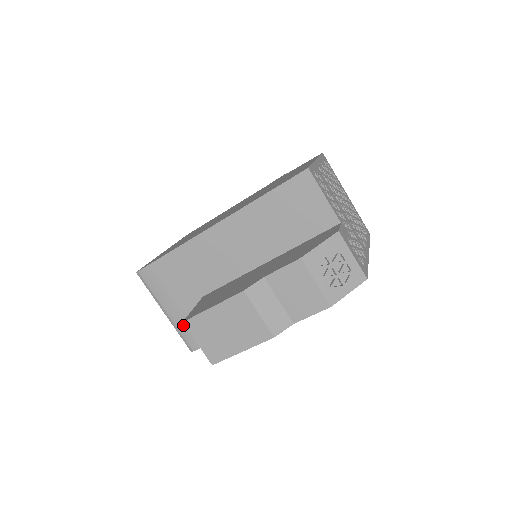
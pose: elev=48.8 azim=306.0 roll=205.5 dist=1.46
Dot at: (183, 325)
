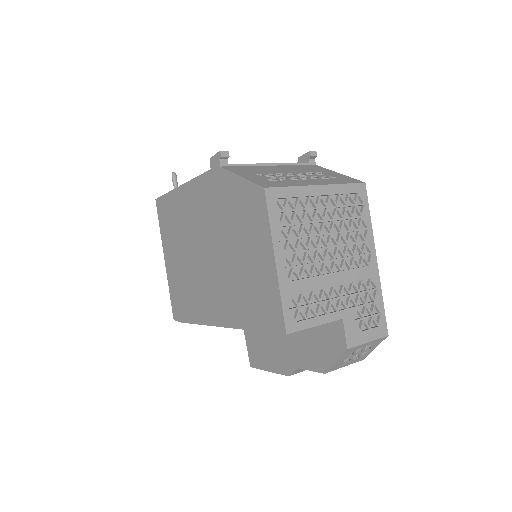
Dot at: occluded
